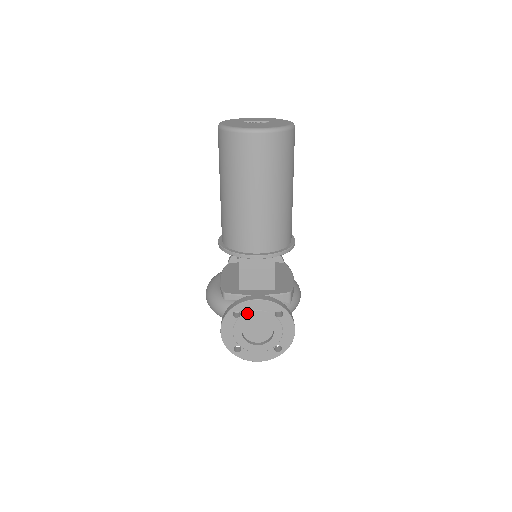
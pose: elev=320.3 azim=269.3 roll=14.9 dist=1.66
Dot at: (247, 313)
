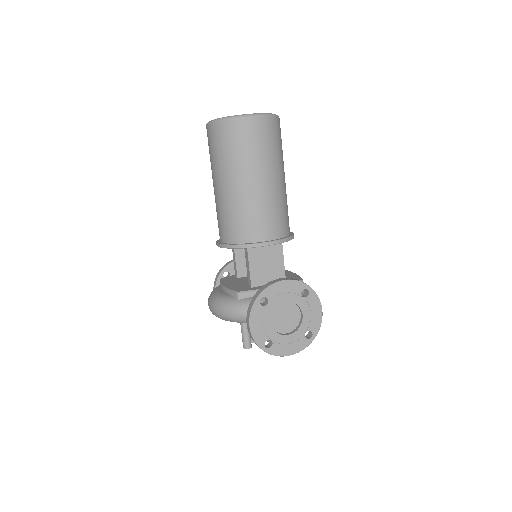
Dot at: (274, 298)
